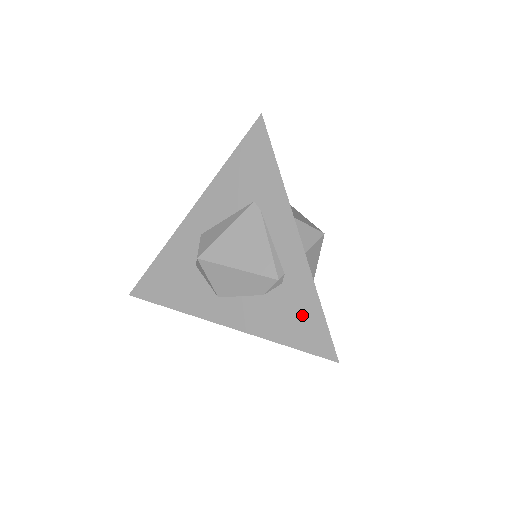
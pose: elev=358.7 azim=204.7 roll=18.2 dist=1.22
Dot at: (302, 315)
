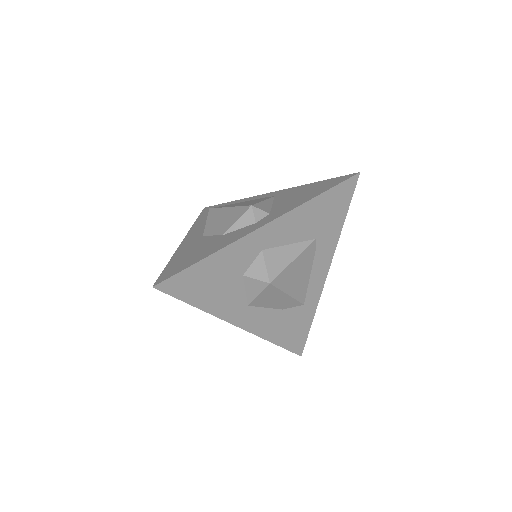
Dot at: (299, 326)
